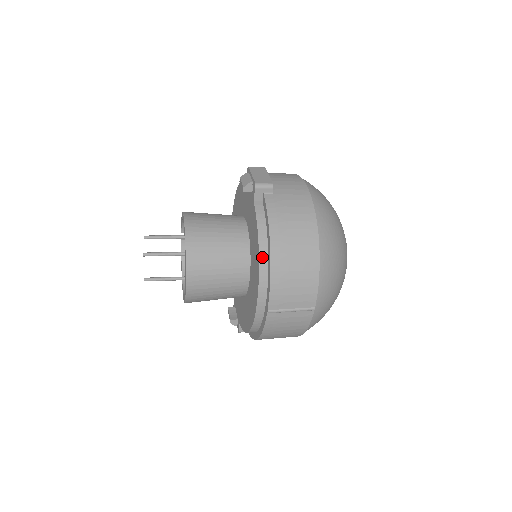
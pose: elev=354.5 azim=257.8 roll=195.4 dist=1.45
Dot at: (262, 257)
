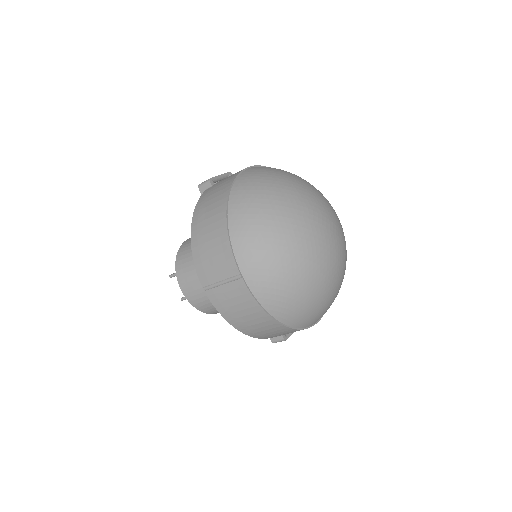
Dot at: occluded
